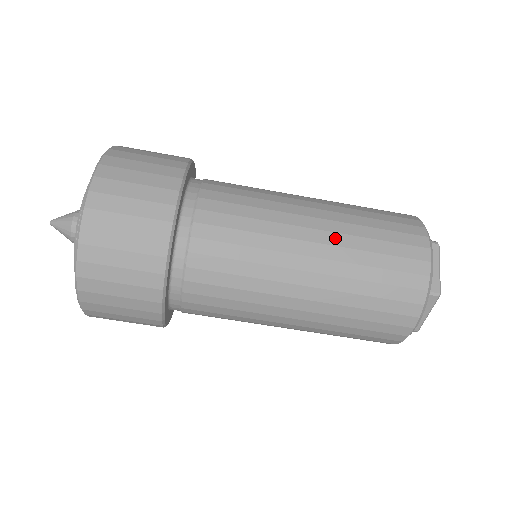
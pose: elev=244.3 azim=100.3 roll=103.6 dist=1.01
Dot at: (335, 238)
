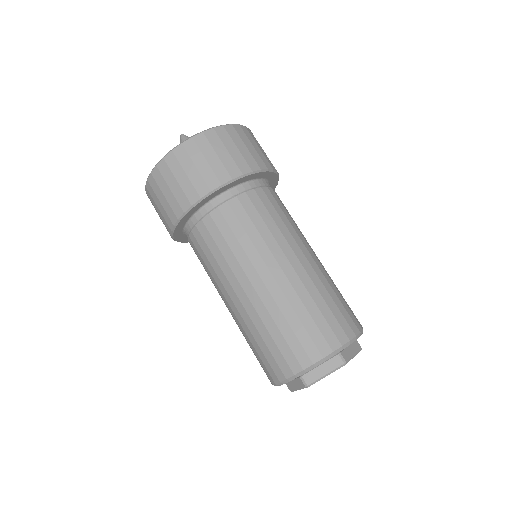
Dot at: (277, 292)
